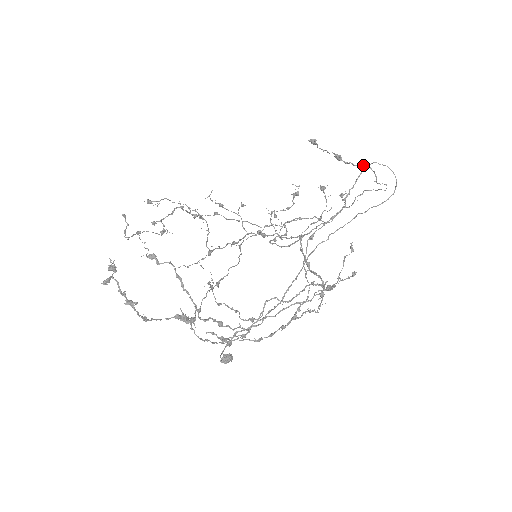
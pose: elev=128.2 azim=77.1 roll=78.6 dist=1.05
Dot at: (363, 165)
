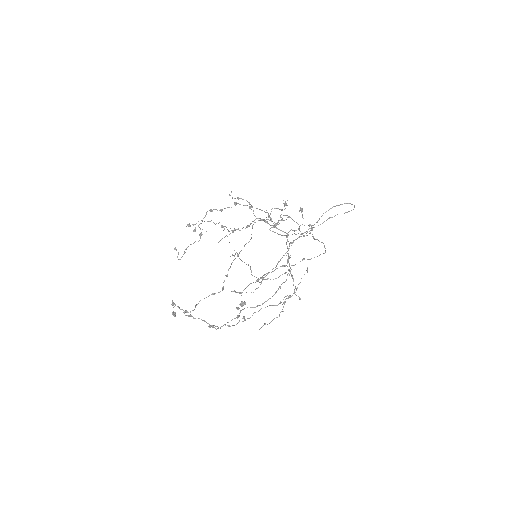
Dot at: occluded
